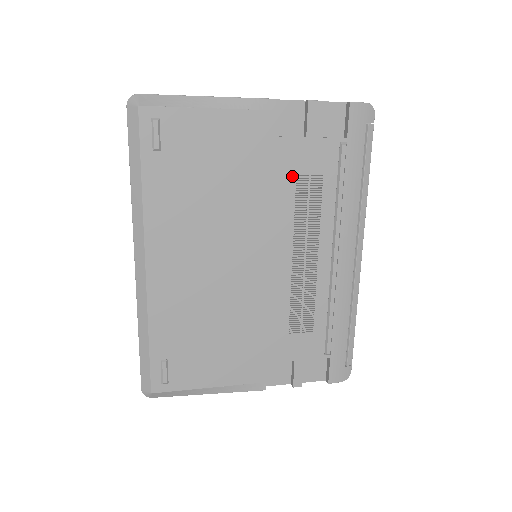
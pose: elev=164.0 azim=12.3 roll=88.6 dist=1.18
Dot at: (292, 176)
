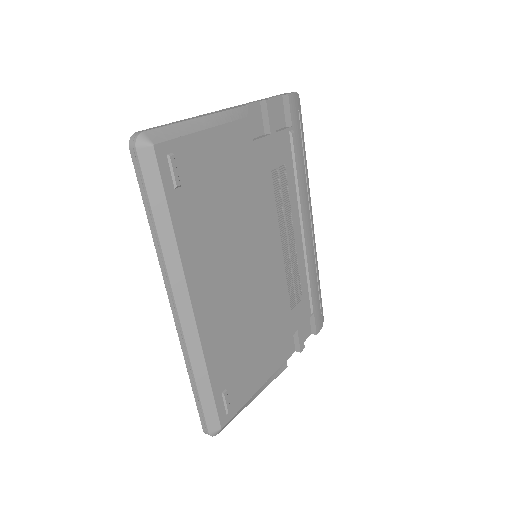
Dot at: (269, 173)
